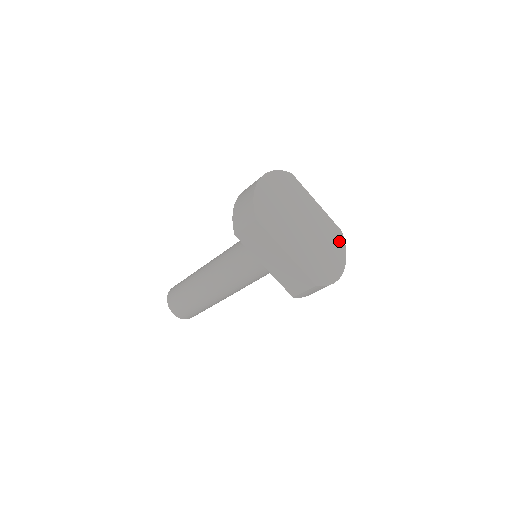
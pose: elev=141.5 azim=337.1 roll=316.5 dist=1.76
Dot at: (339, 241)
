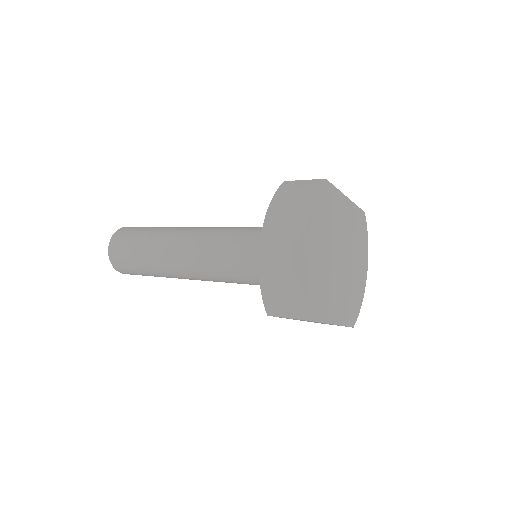
Dot at: (363, 233)
